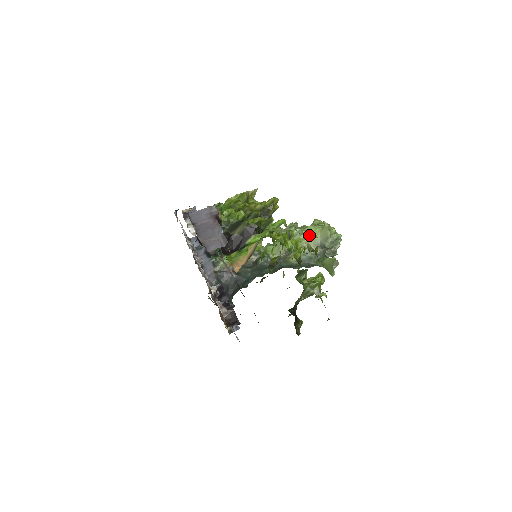
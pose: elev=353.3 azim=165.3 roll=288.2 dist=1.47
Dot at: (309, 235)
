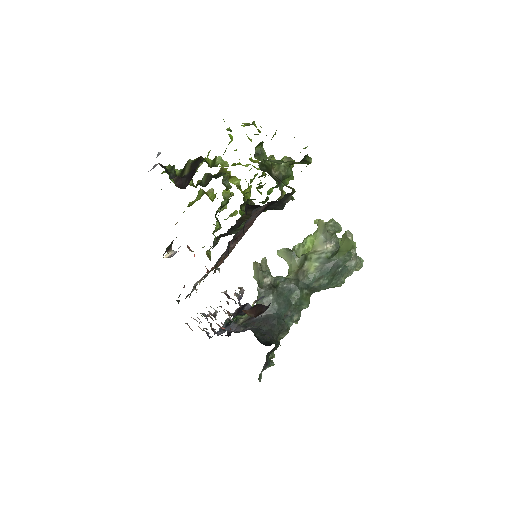
Dot at: (310, 241)
